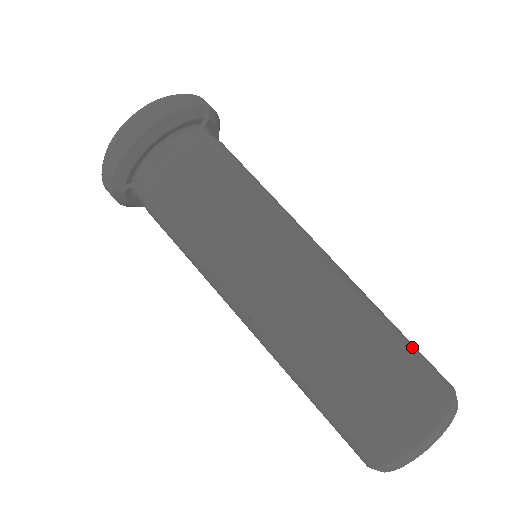
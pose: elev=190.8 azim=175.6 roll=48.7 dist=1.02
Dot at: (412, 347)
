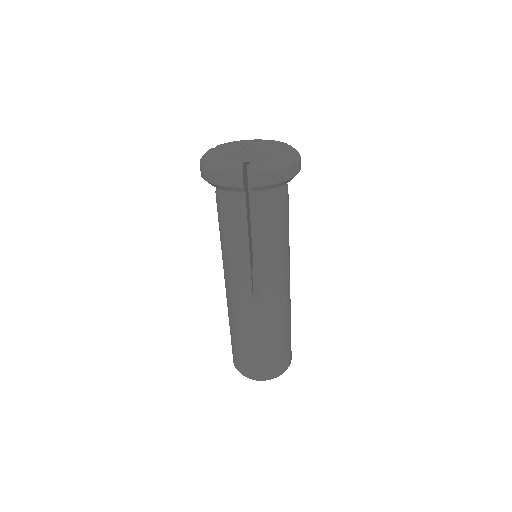
Dot at: (261, 356)
